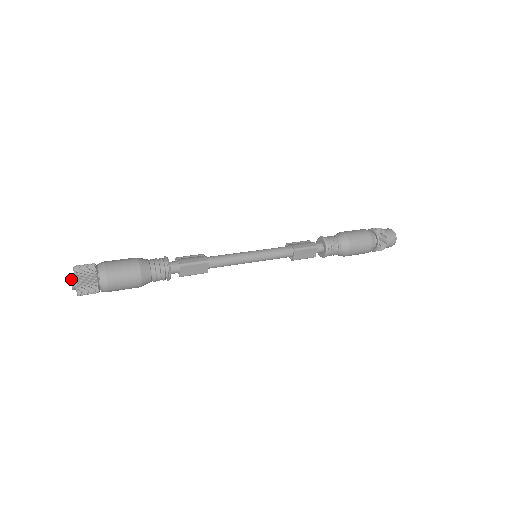
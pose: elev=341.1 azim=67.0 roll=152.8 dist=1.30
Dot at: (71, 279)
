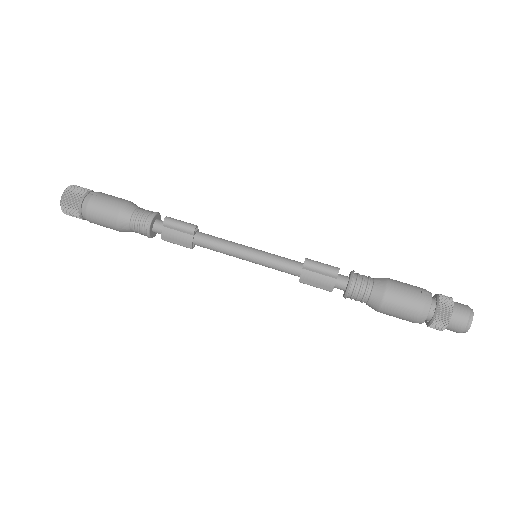
Dot at: occluded
